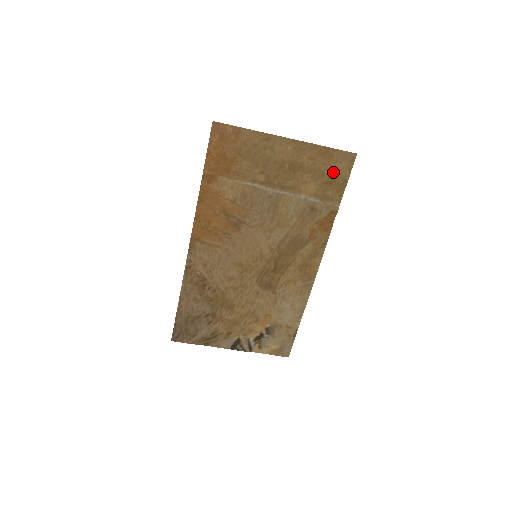
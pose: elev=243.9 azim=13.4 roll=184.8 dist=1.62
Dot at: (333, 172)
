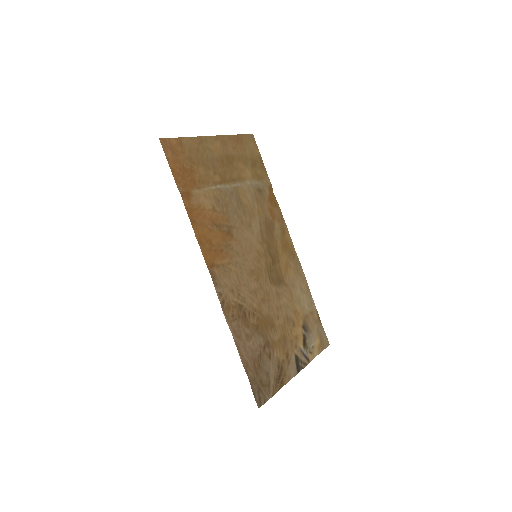
Dot at: (251, 154)
